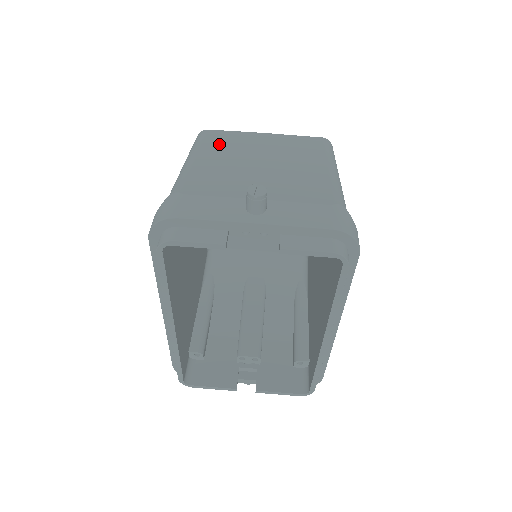
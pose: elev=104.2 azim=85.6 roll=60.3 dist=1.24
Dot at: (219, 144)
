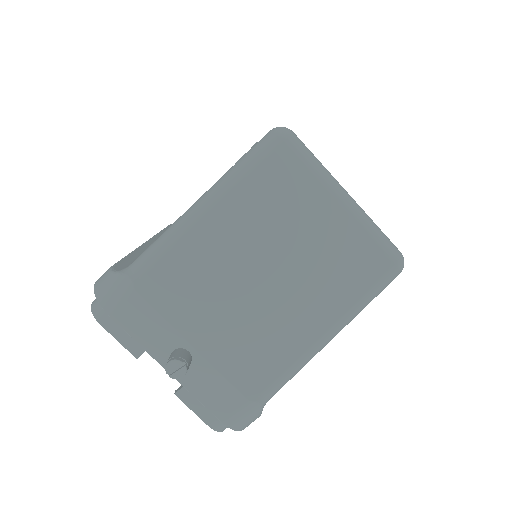
Dot at: (261, 197)
